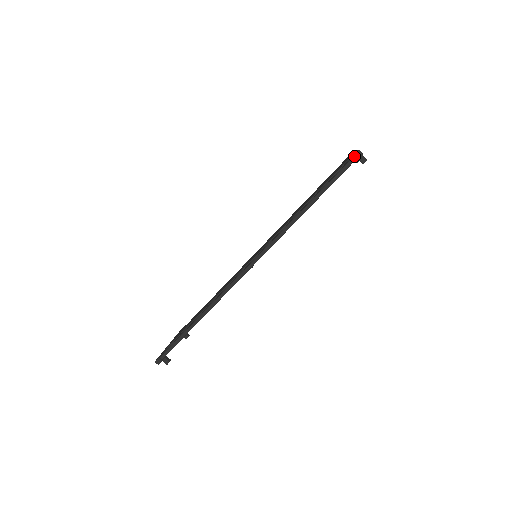
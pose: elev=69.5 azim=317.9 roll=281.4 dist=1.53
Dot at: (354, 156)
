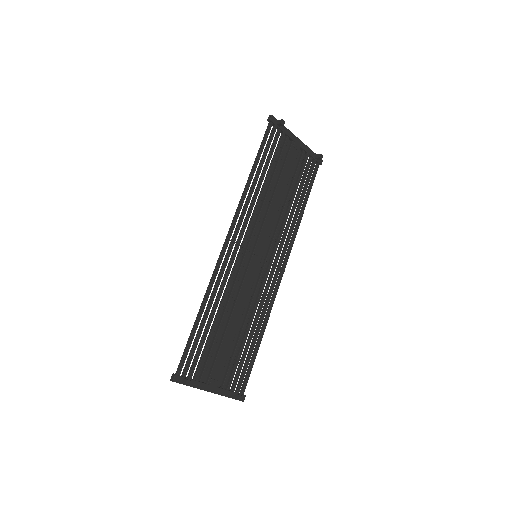
Dot at: occluded
